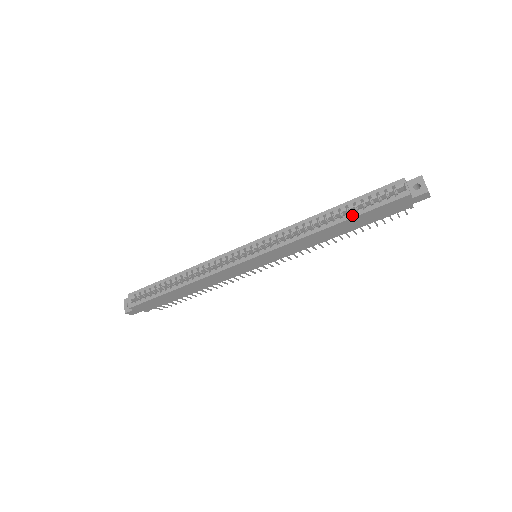
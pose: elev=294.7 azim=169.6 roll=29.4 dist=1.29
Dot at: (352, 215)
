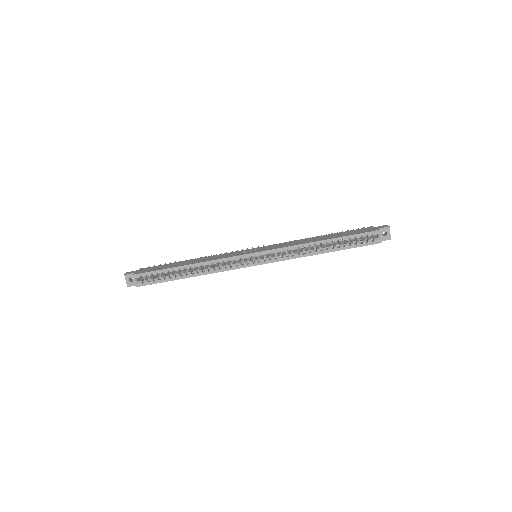
Dot at: (341, 248)
